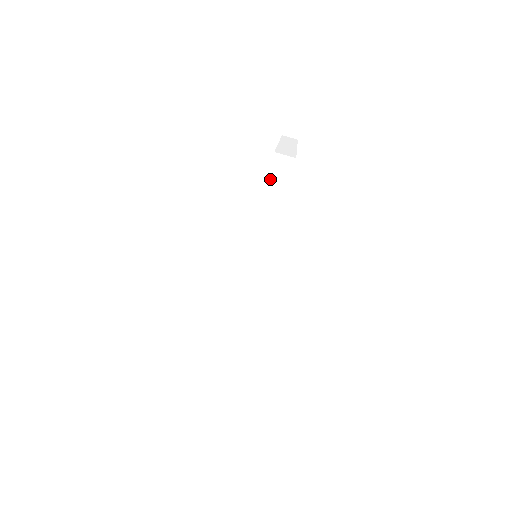
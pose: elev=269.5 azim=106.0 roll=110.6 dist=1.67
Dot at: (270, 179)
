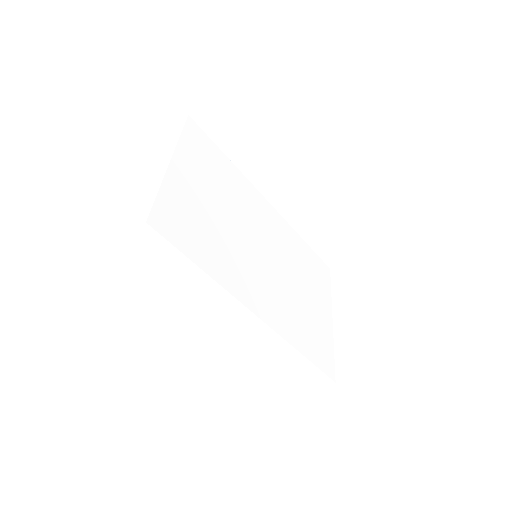
Dot at: (154, 252)
